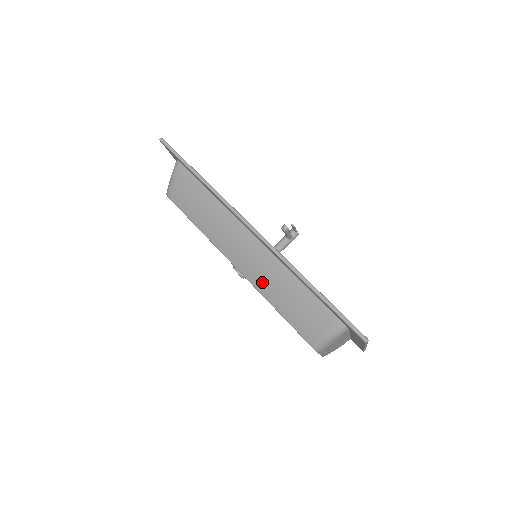
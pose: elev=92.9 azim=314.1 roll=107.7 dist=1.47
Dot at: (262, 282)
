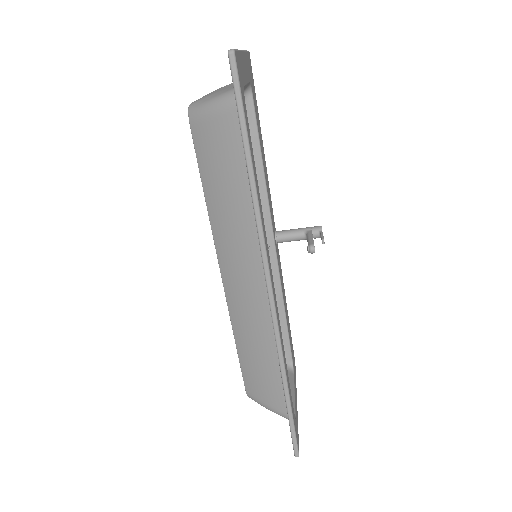
Dot at: (241, 324)
